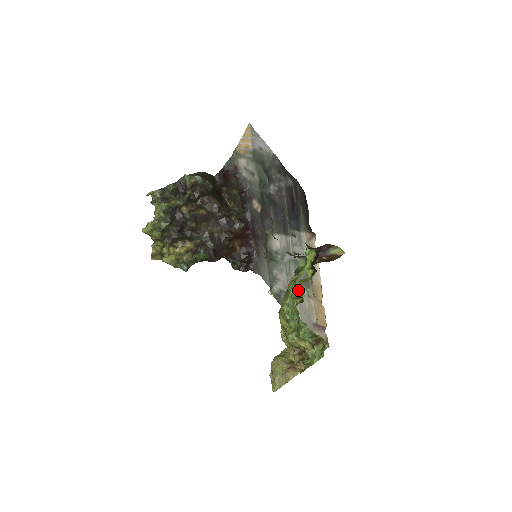
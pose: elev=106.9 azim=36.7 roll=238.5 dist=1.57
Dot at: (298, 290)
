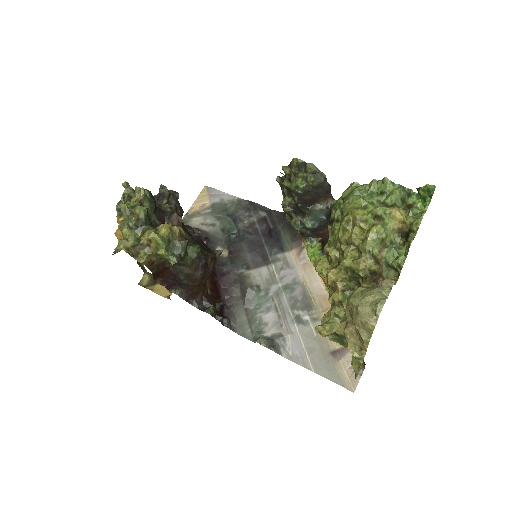
Dot at: (323, 265)
